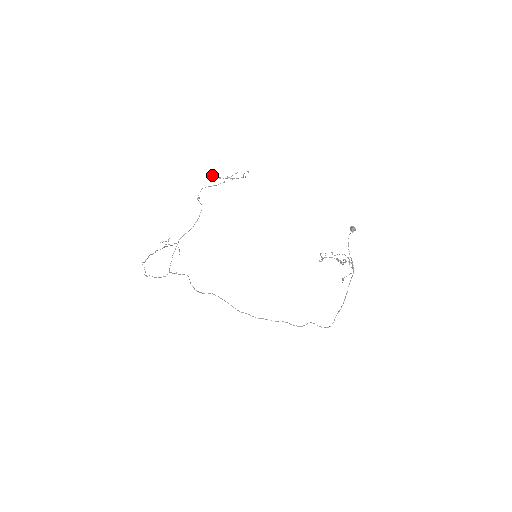
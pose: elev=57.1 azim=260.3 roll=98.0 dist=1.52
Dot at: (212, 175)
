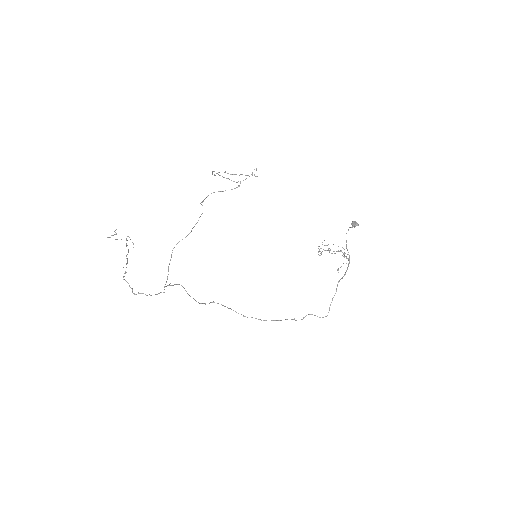
Dot at: (224, 177)
